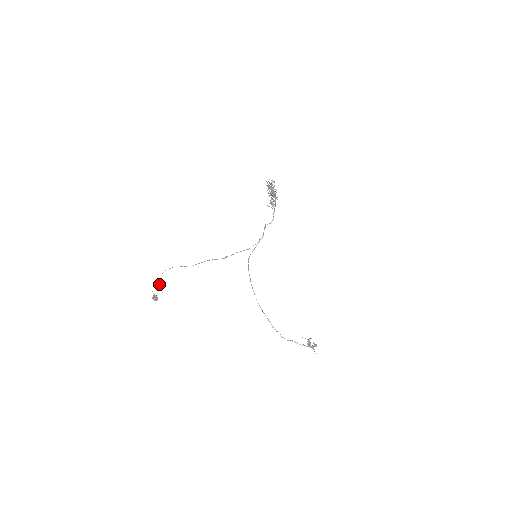
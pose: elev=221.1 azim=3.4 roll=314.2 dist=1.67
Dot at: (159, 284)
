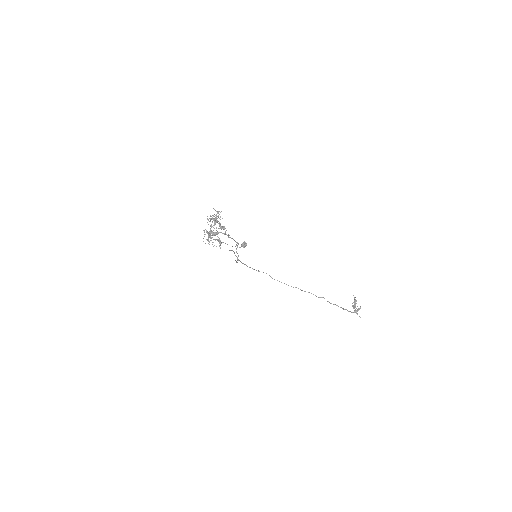
Dot at: (232, 246)
